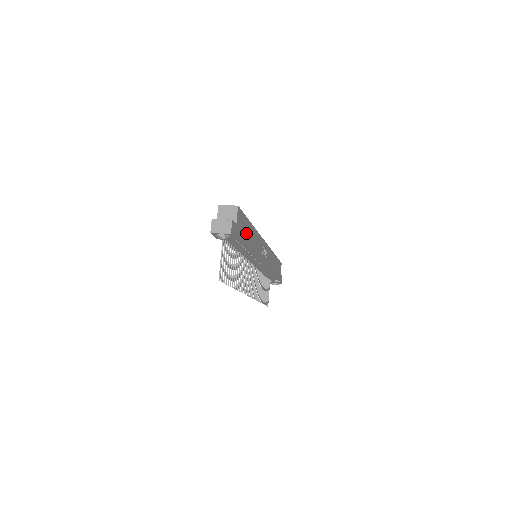
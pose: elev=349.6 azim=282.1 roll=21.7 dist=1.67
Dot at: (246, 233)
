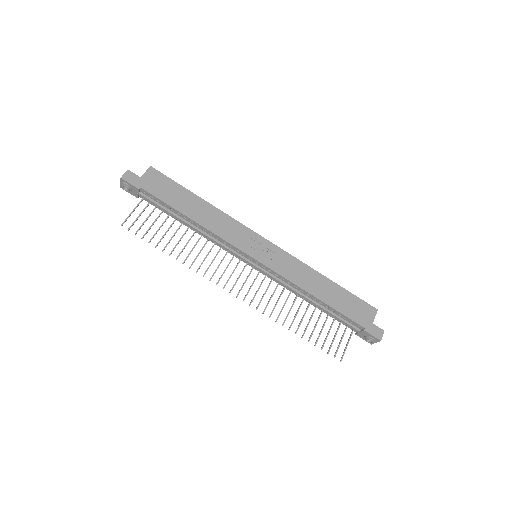
Dot at: (177, 198)
